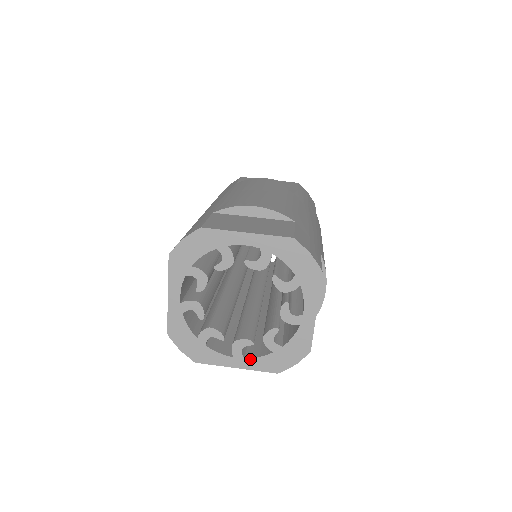
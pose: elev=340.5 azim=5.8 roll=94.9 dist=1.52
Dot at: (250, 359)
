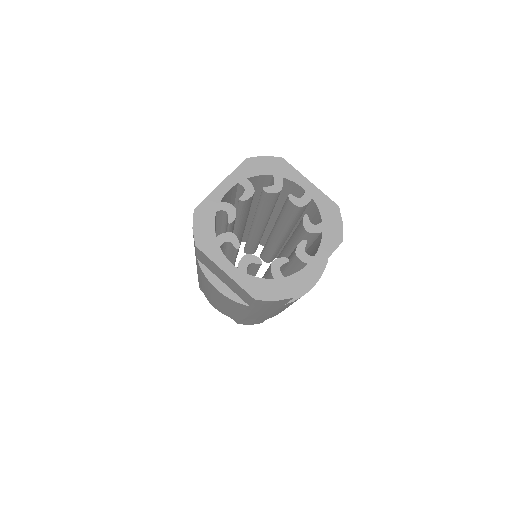
Dot at: (318, 253)
